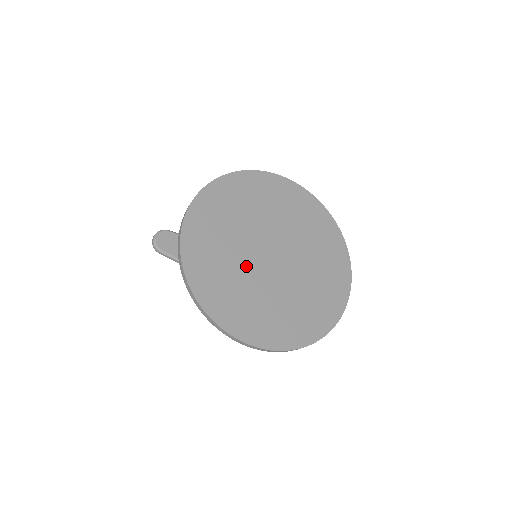
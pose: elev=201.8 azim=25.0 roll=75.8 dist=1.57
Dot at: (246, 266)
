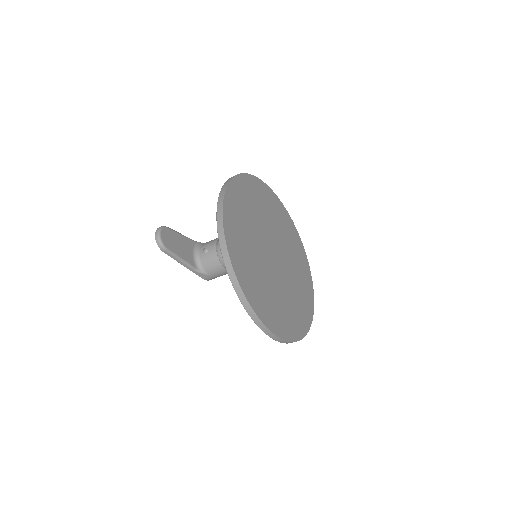
Dot at: (264, 266)
